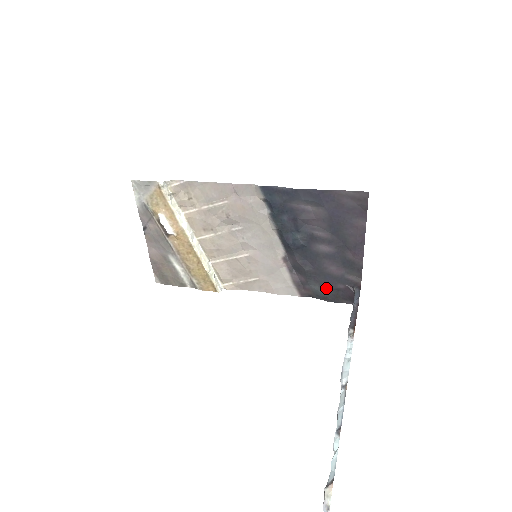
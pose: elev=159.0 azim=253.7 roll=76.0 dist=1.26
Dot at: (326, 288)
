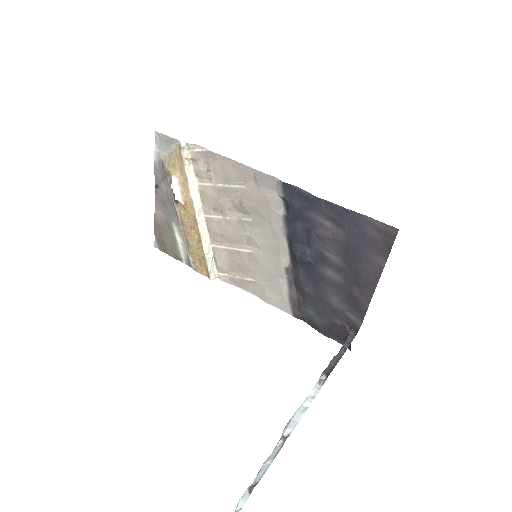
Dot at: (322, 318)
